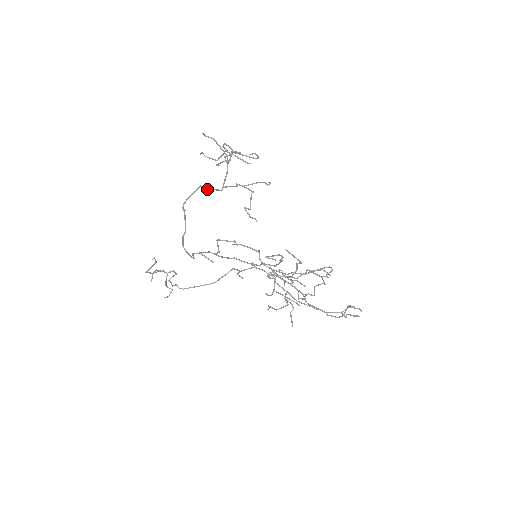
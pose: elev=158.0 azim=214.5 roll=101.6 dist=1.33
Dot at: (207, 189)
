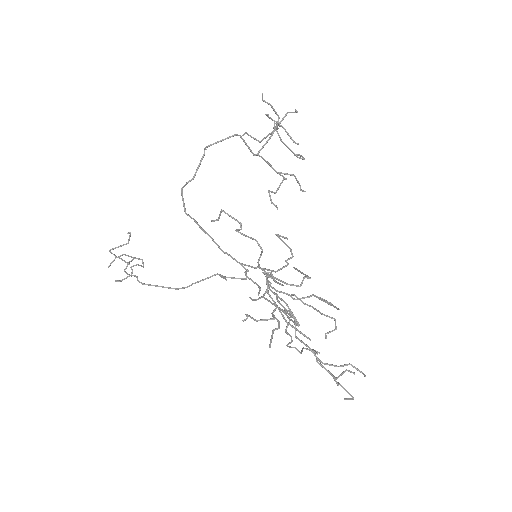
Dot at: (242, 139)
